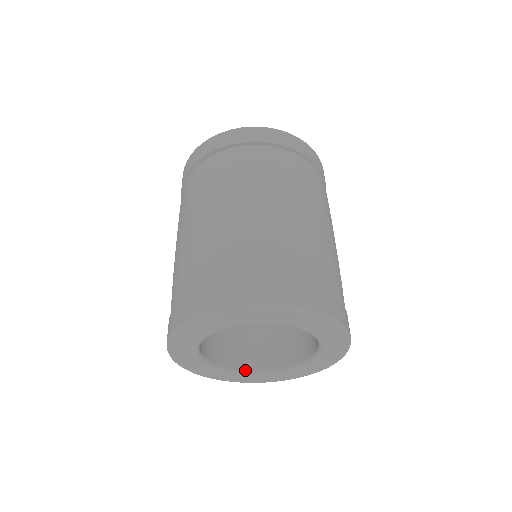
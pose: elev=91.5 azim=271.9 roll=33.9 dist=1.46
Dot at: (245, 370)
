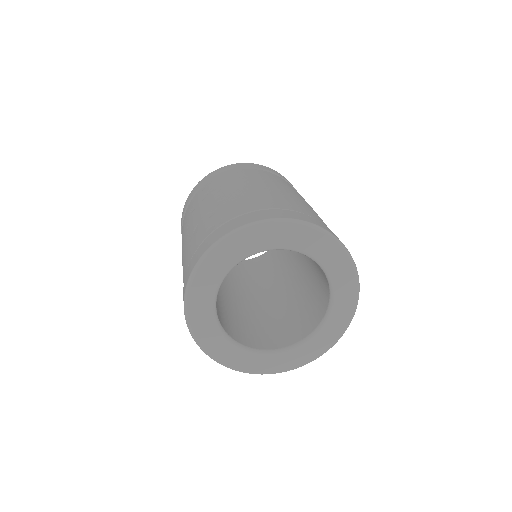
Dot at: (300, 340)
